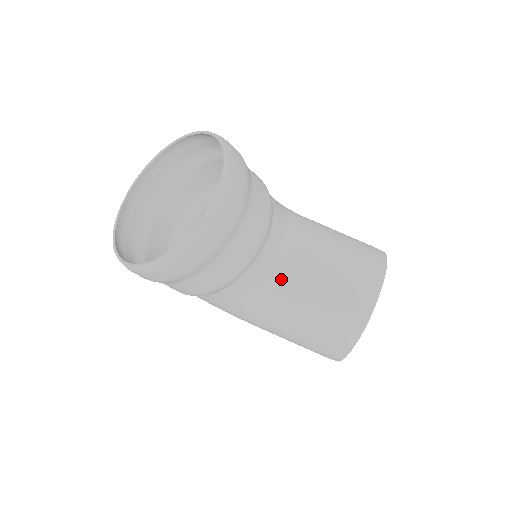
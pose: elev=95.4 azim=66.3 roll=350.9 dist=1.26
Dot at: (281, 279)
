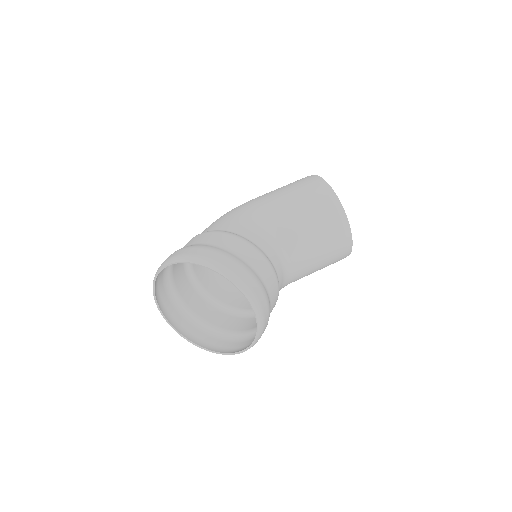
Dot at: (293, 271)
